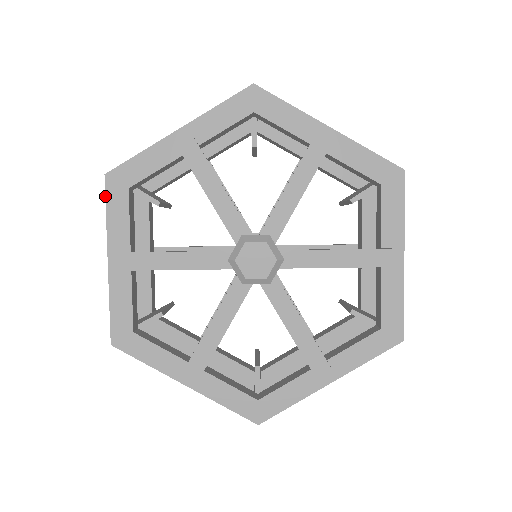
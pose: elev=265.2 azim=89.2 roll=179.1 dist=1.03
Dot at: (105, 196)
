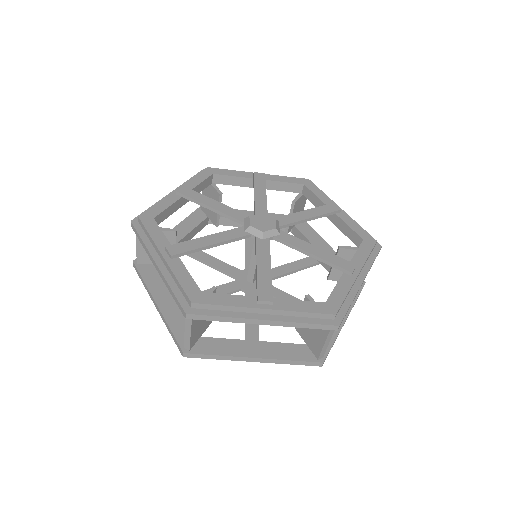
Dot at: (196, 174)
